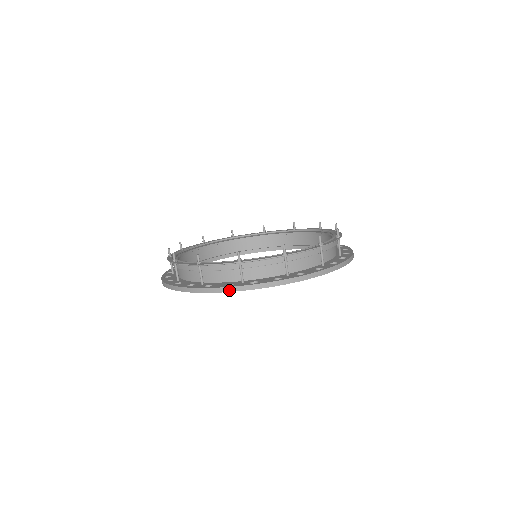
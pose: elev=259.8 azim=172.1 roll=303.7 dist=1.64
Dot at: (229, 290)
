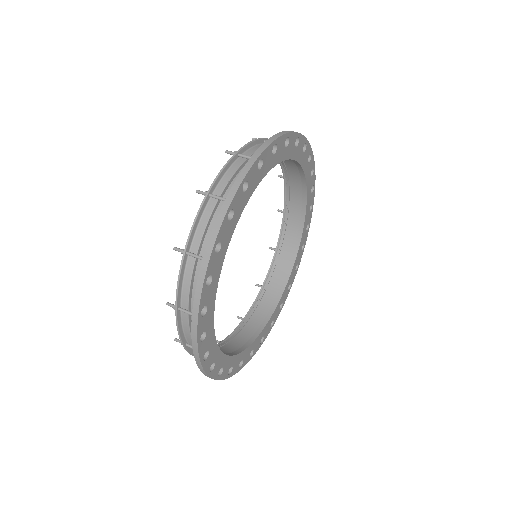
Dot at: (287, 132)
